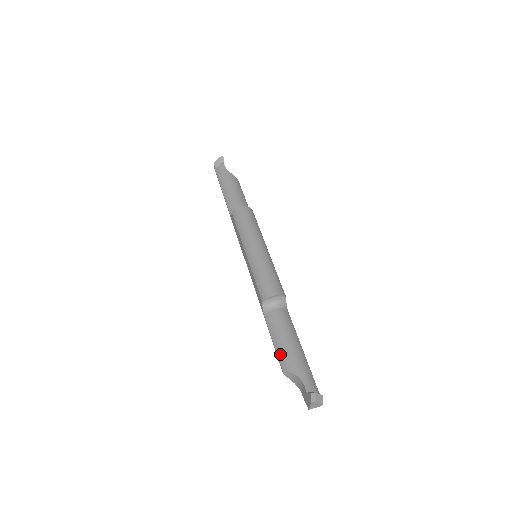
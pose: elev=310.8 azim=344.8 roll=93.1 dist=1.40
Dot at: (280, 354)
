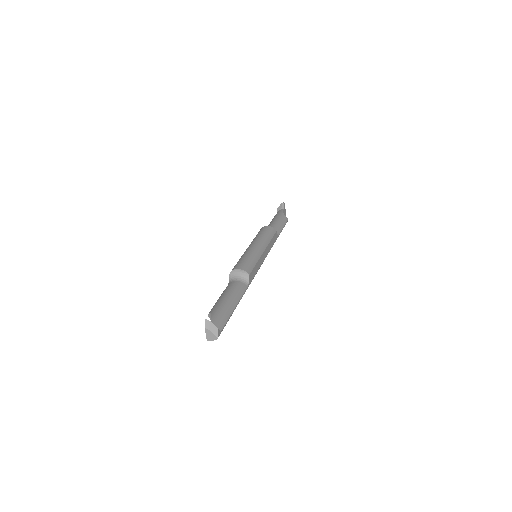
Dot at: (215, 304)
